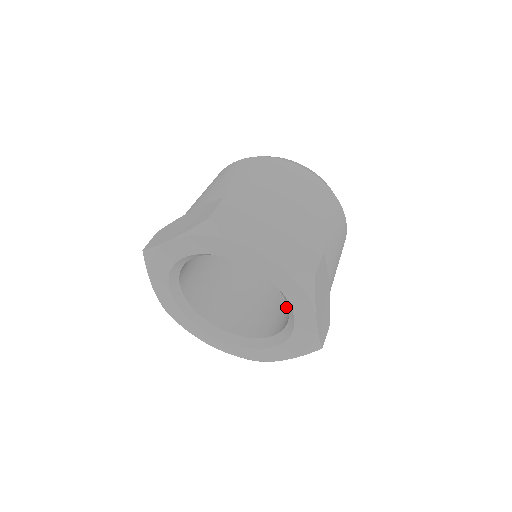
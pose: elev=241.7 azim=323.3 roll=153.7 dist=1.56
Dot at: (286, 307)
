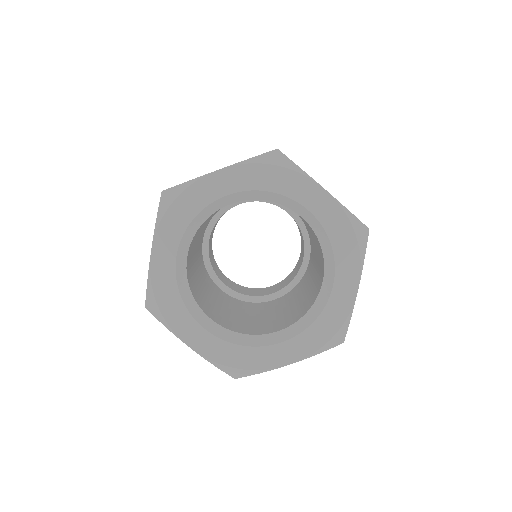
Dot at: (318, 260)
